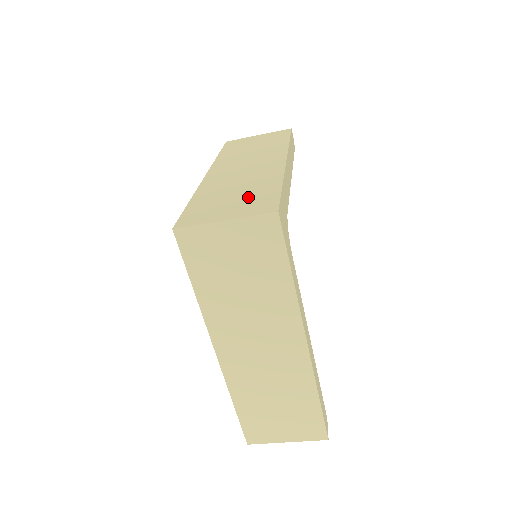
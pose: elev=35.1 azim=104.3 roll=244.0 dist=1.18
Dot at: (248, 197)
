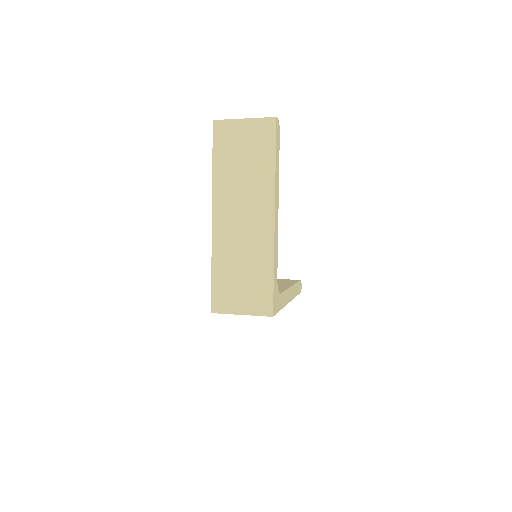
Dot at: (252, 285)
